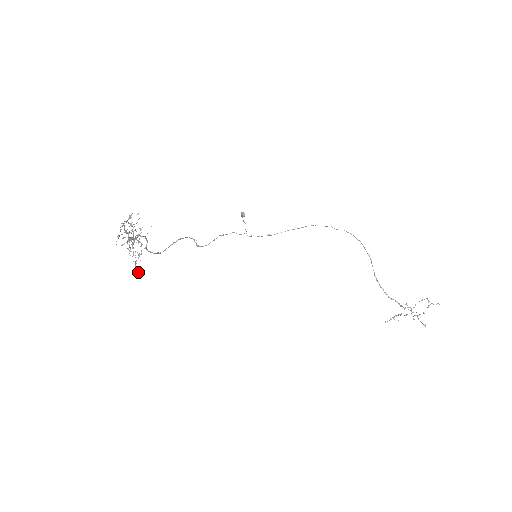
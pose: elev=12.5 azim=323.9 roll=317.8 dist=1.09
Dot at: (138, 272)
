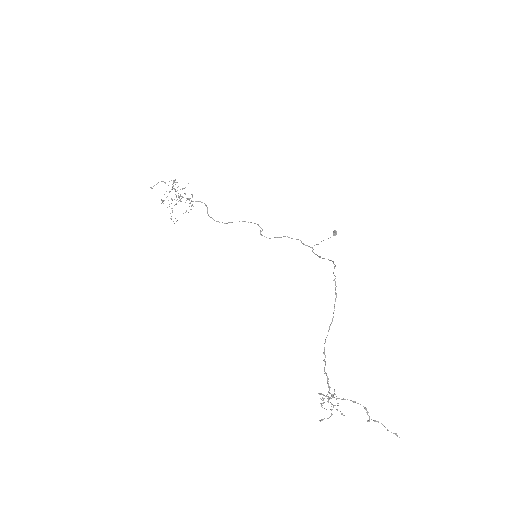
Dot at: occluded
